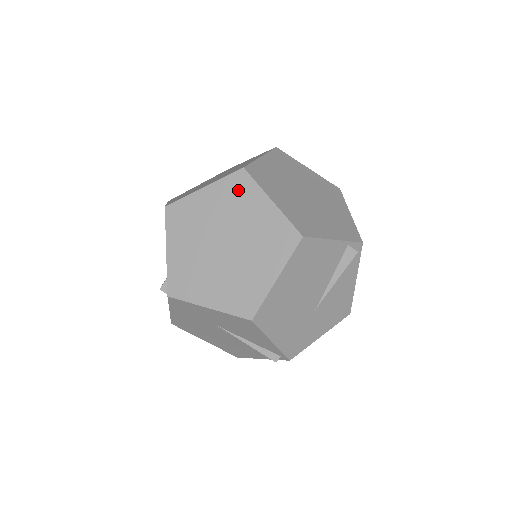
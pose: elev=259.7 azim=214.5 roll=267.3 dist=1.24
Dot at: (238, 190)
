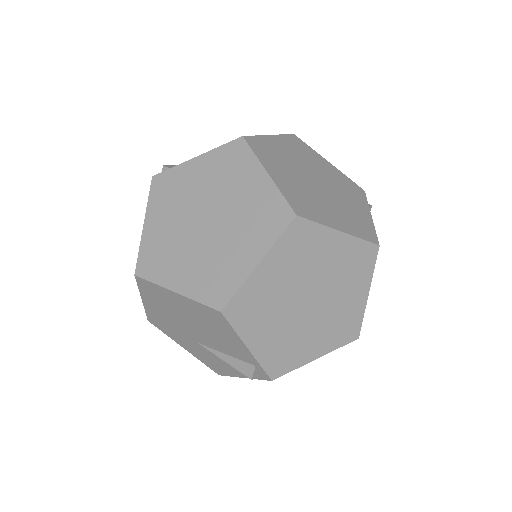
Dot at: (301, 242)
